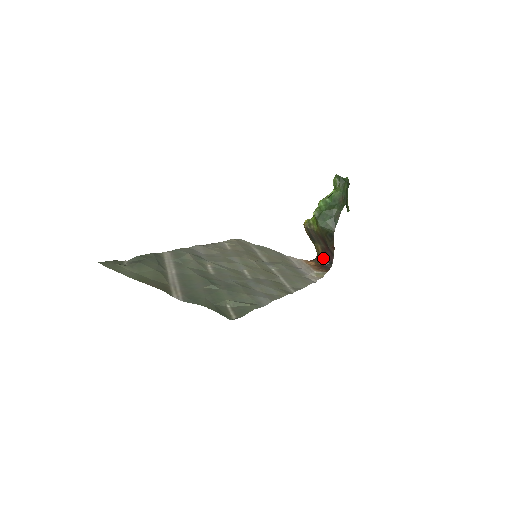
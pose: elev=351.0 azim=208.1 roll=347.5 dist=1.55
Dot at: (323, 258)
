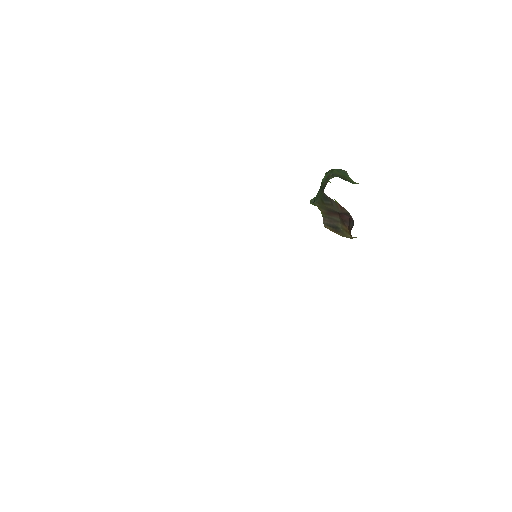
Dot at: (349, 229)
